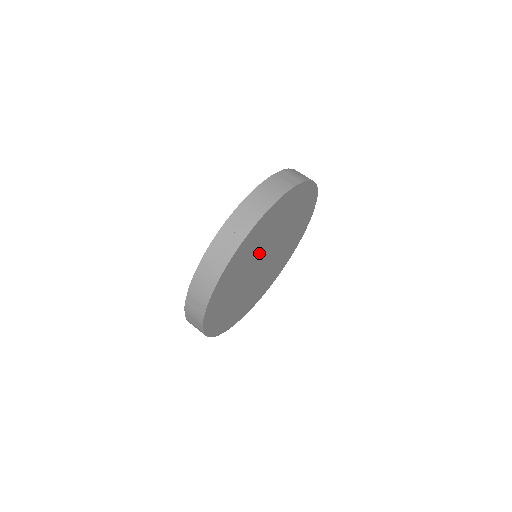
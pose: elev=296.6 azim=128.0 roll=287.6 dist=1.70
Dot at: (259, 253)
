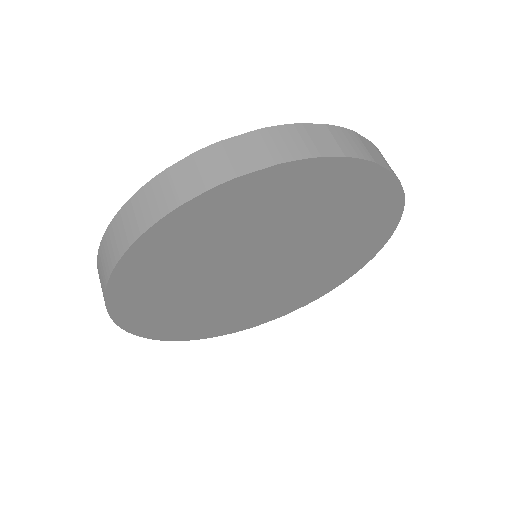
Dot at: (215, 274)
